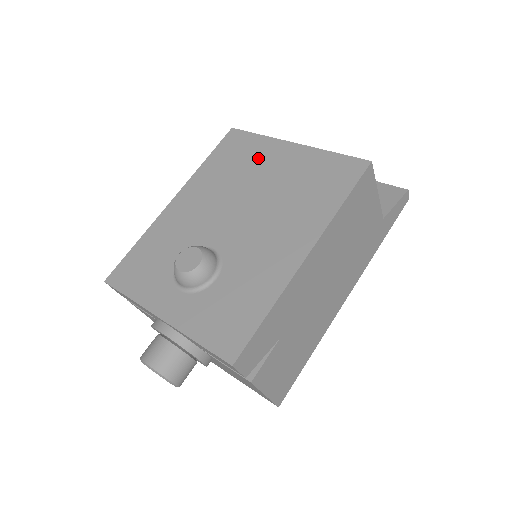
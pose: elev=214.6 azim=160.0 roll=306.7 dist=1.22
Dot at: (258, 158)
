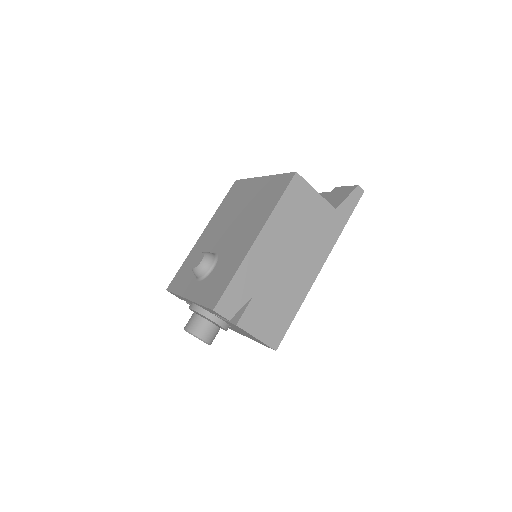
Dot at: (244, 193)
